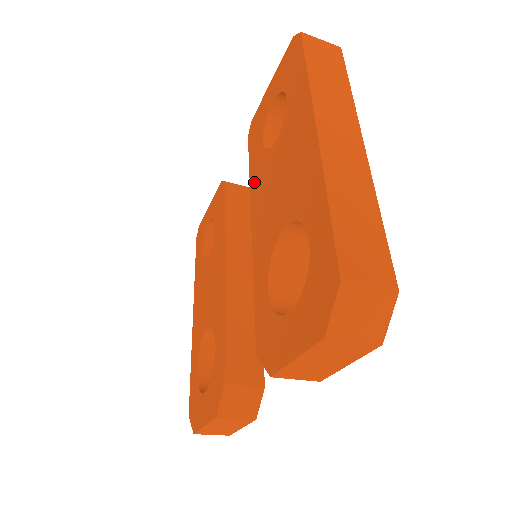
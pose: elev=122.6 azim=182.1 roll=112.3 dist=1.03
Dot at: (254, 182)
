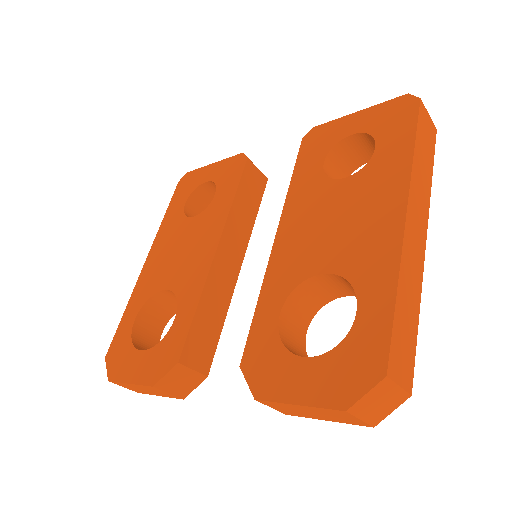
Dot at: (296, 194)
